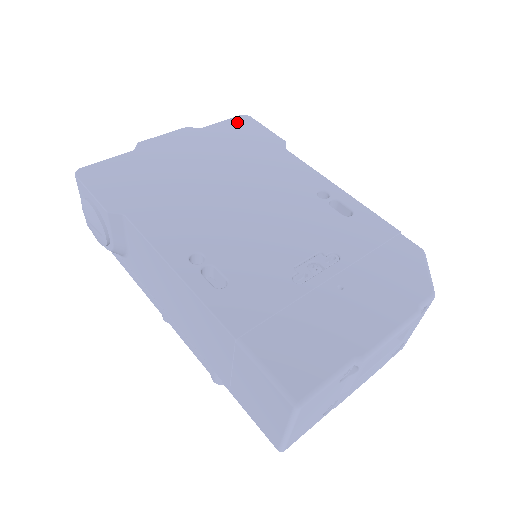
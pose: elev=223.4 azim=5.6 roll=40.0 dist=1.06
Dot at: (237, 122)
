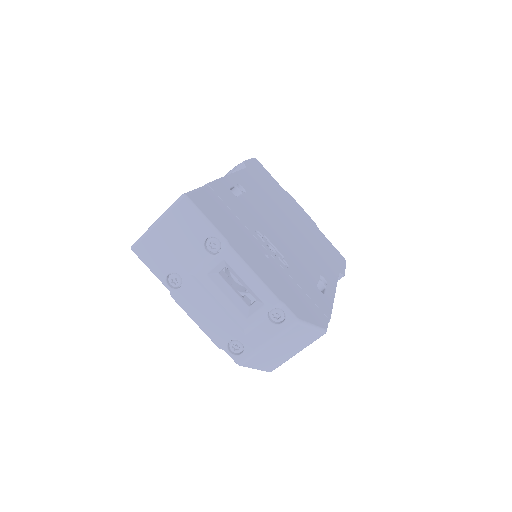
Dot at: (337, 252)
